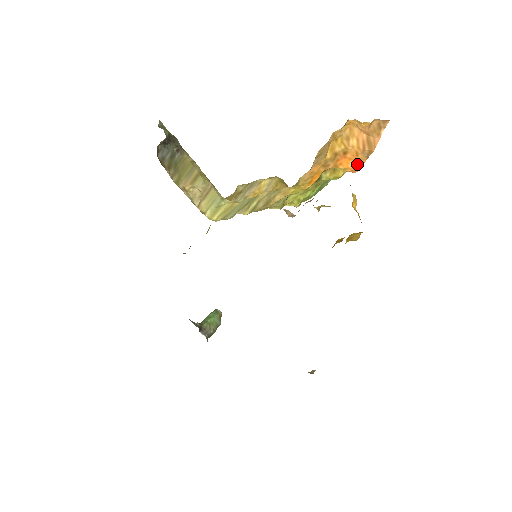
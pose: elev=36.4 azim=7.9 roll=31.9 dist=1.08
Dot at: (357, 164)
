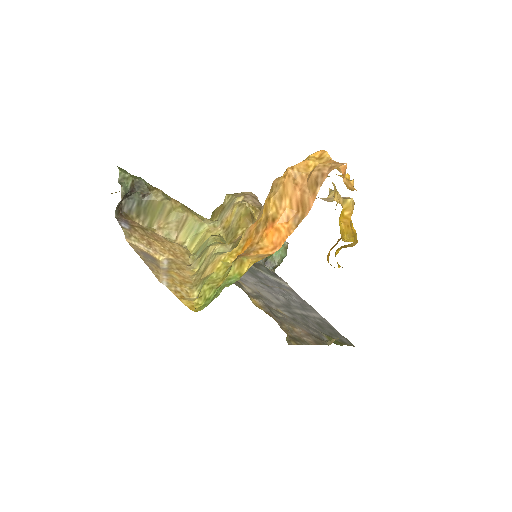
Dot at: (281, 238)
